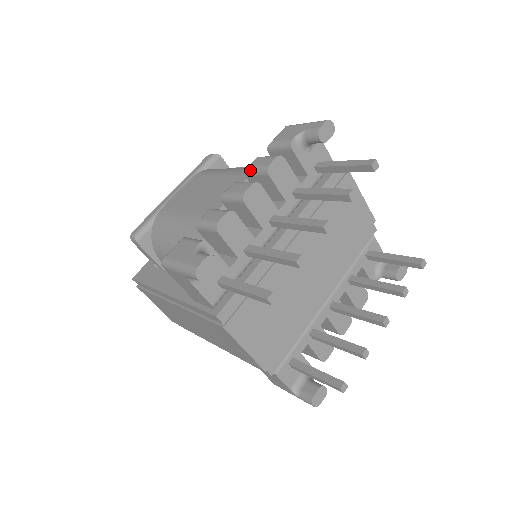
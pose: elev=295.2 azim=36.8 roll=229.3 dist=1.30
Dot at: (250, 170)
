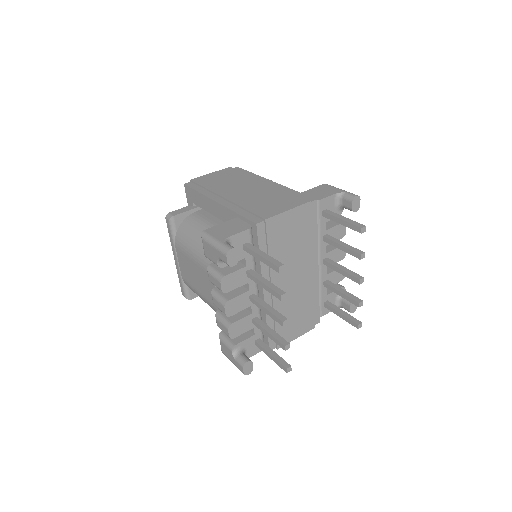
Dot at: occluded
